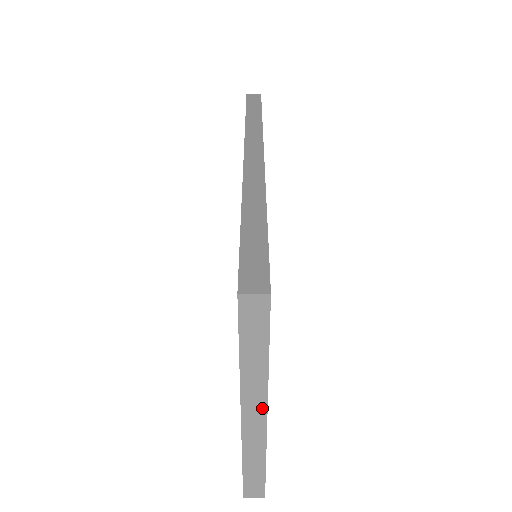
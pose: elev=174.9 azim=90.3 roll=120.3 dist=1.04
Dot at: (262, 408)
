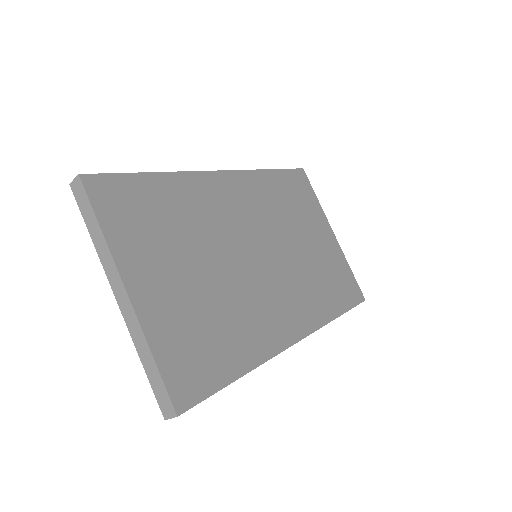
Dot at: (120, 282)
